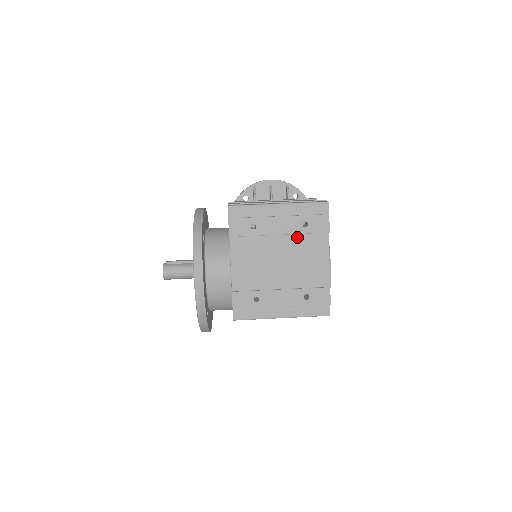
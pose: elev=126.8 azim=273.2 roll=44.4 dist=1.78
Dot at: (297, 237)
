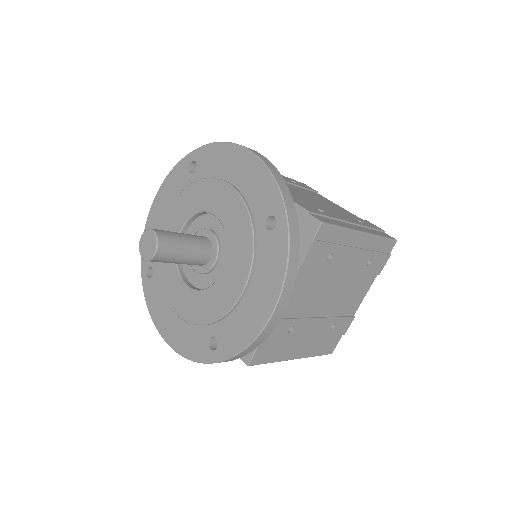
Dot at: (297, 187)
